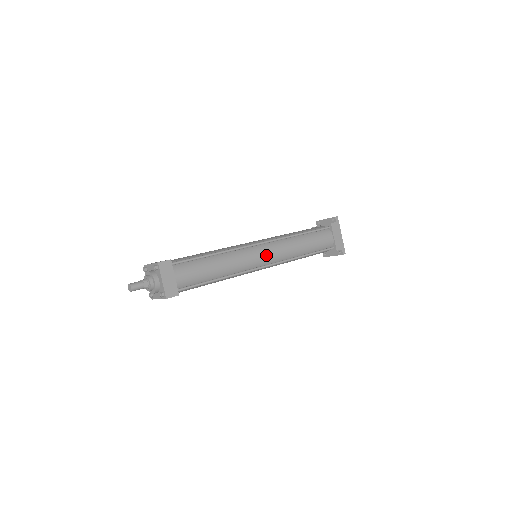
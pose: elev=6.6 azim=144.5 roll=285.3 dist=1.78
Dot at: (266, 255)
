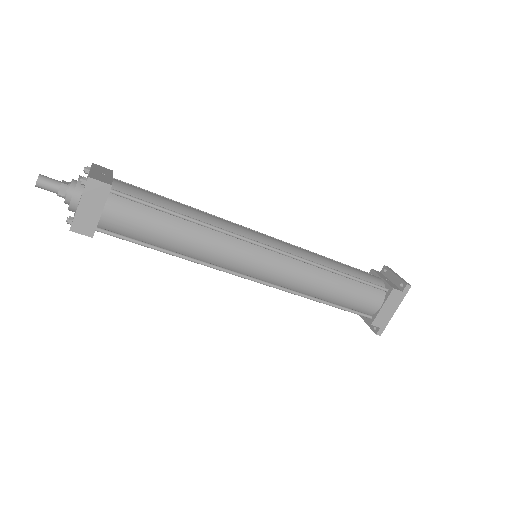
Dot at: (264, 267)
